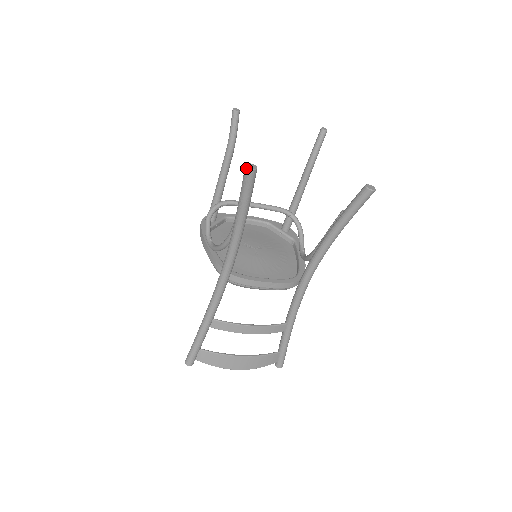
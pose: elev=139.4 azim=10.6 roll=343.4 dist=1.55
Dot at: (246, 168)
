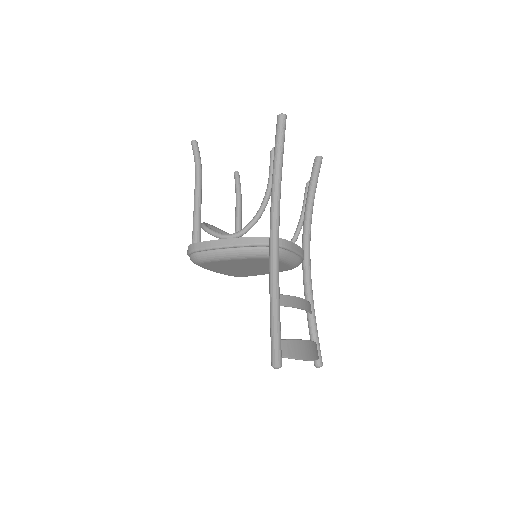
Dot at: (282, 114)
